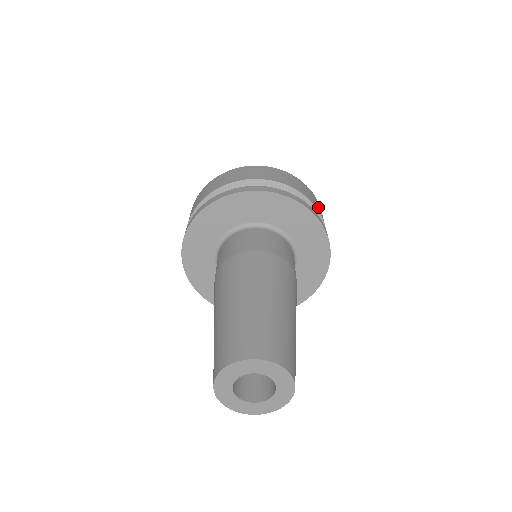
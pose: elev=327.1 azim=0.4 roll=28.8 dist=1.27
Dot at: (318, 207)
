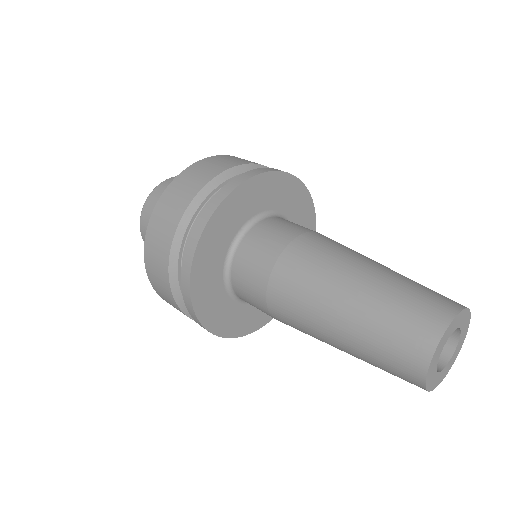
Dot at: occluded
